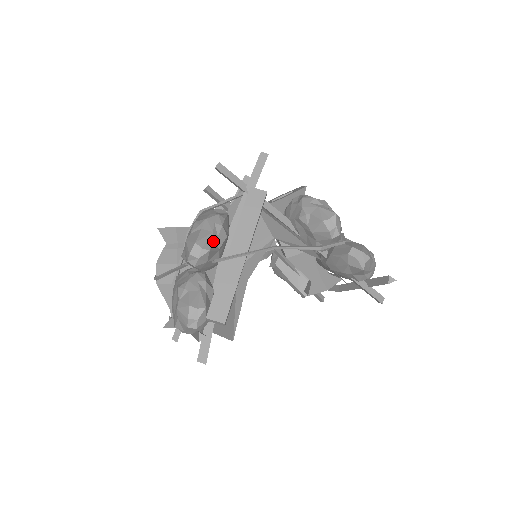
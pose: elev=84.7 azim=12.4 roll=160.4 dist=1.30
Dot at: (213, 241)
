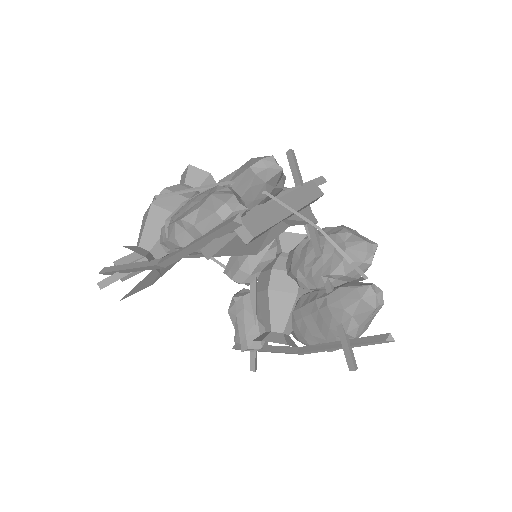
Dot at: occluded
